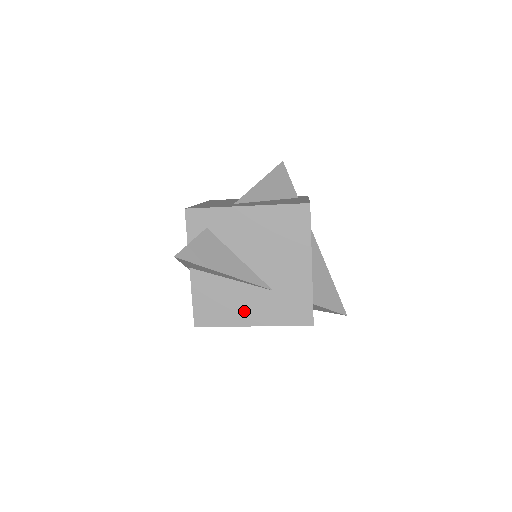
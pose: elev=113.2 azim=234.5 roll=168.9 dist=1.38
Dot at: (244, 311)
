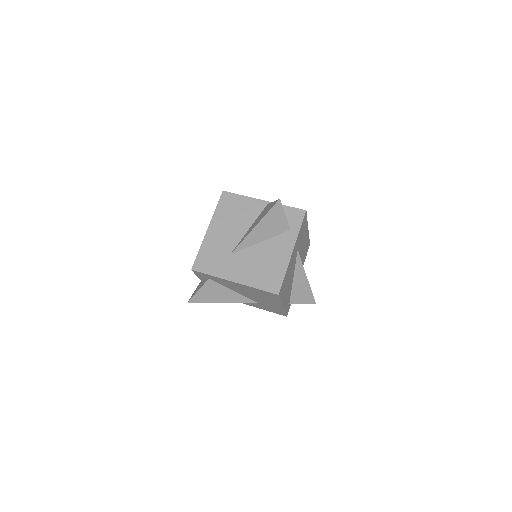
Dot at: occluded
